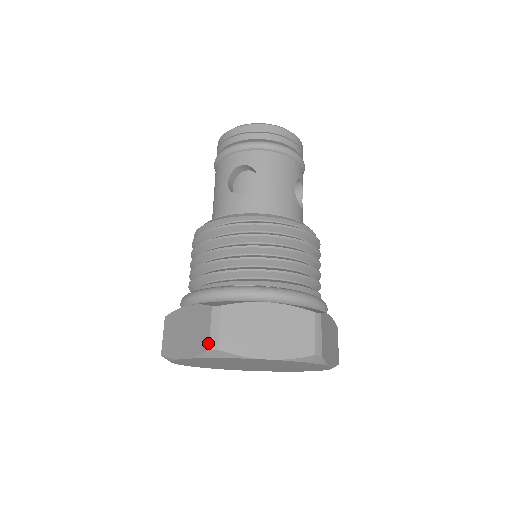
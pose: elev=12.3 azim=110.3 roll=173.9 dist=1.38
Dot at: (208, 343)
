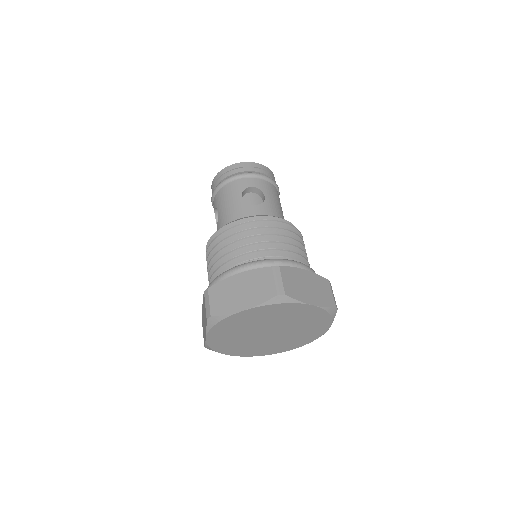
Dot at: (275, 291)
